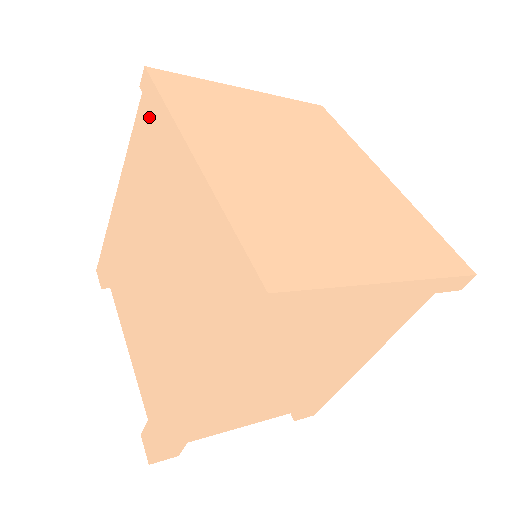
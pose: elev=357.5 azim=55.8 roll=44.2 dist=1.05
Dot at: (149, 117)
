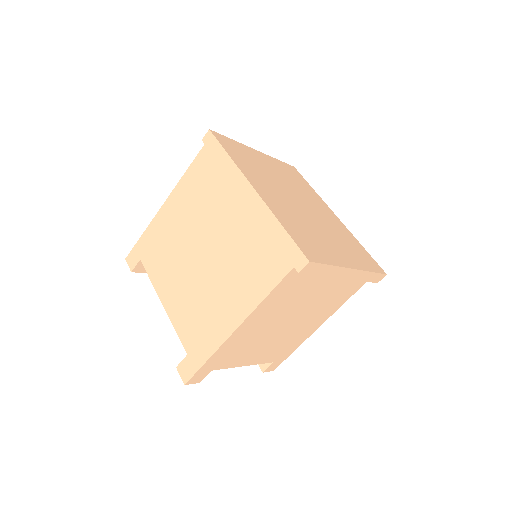
Dot at: (211, 161)
